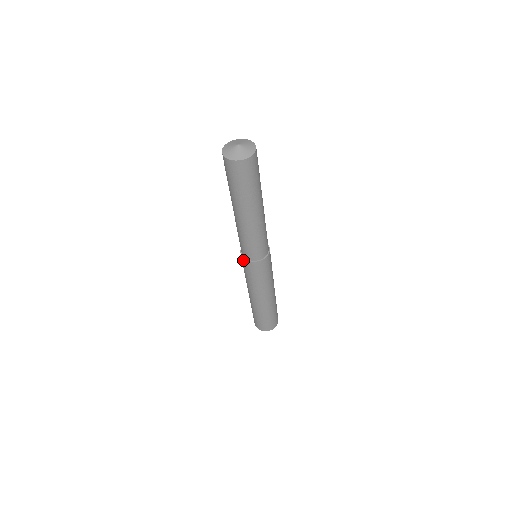
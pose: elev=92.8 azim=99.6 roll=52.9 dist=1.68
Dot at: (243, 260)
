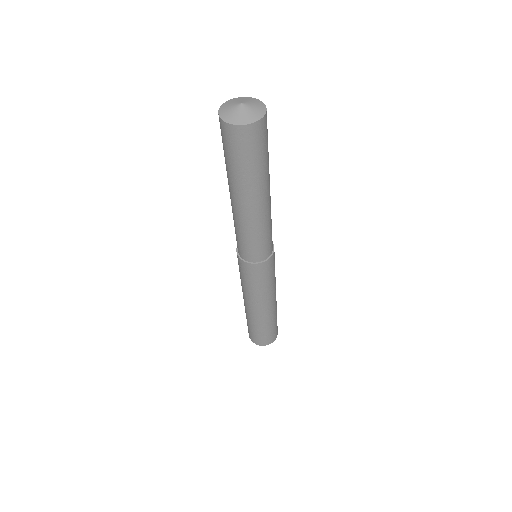
Dot at: (241, 263)
